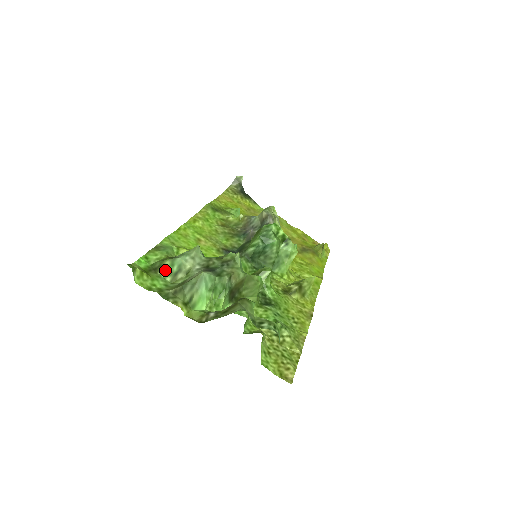
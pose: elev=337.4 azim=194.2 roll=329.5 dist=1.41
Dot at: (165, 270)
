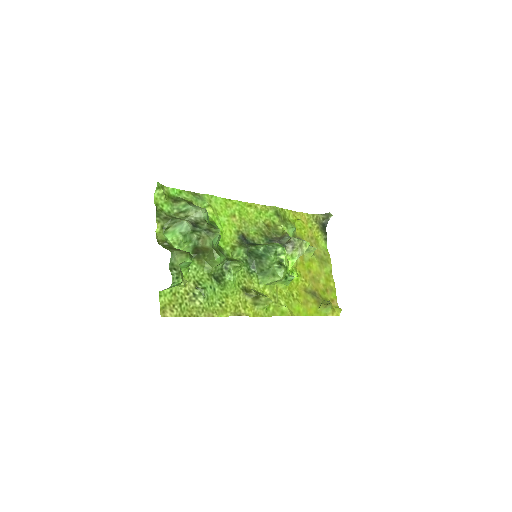
Dot at: (178, 205)
